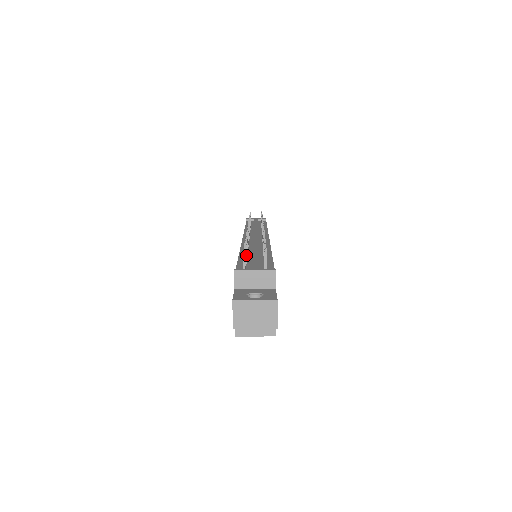
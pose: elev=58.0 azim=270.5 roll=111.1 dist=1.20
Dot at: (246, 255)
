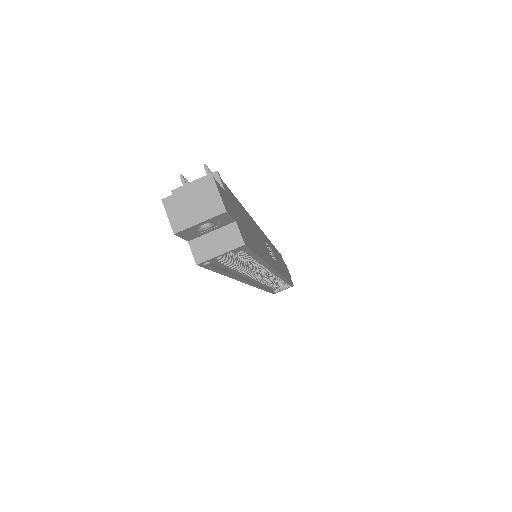
Dot at: occluded
